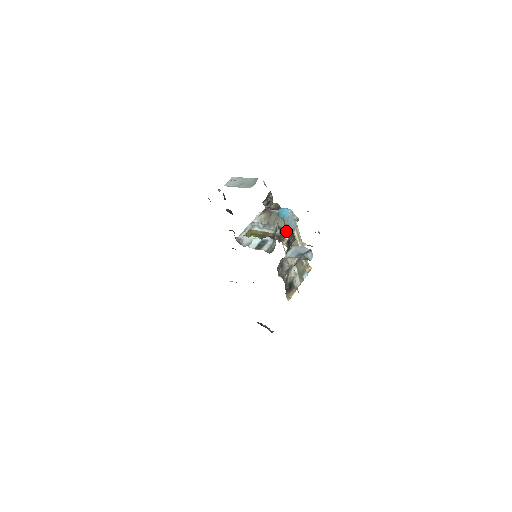
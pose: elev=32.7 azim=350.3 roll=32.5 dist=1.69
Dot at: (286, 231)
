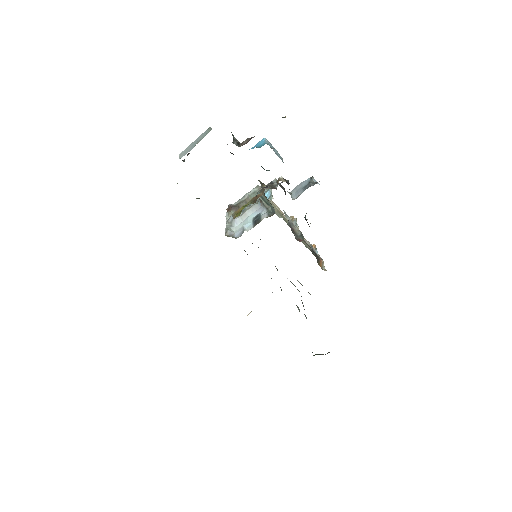
Dot at: (272, 184)
